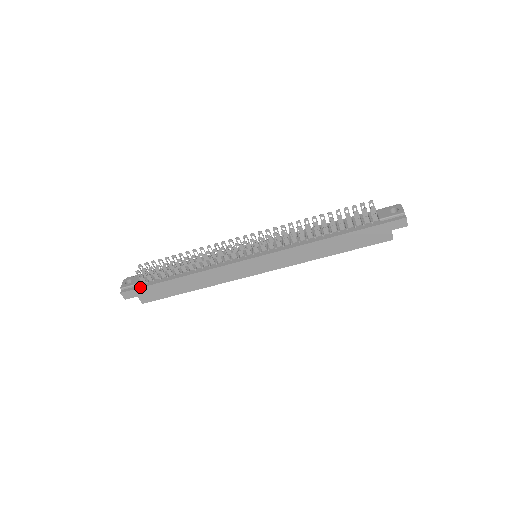
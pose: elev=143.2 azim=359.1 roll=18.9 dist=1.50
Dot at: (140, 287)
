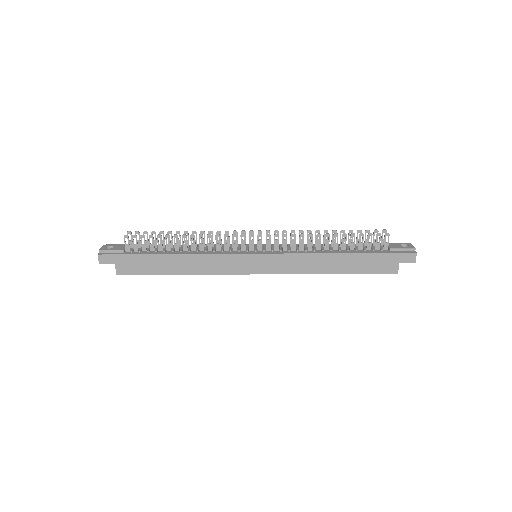
Dot at: (123, 254)
